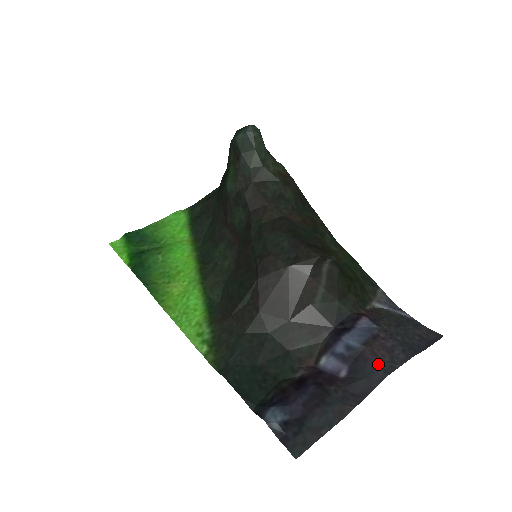
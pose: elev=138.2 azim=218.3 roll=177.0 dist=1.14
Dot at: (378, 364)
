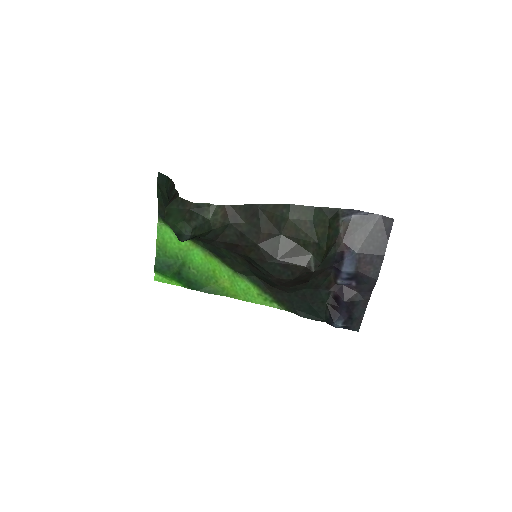
Dot at: (370, 277)
